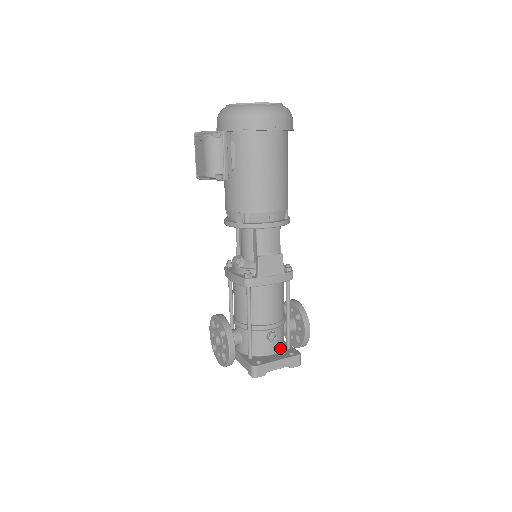
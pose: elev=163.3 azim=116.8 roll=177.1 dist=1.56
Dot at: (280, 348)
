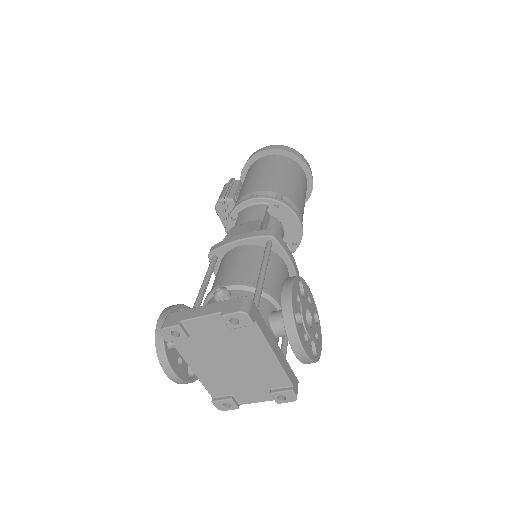
Dot at: occluded
